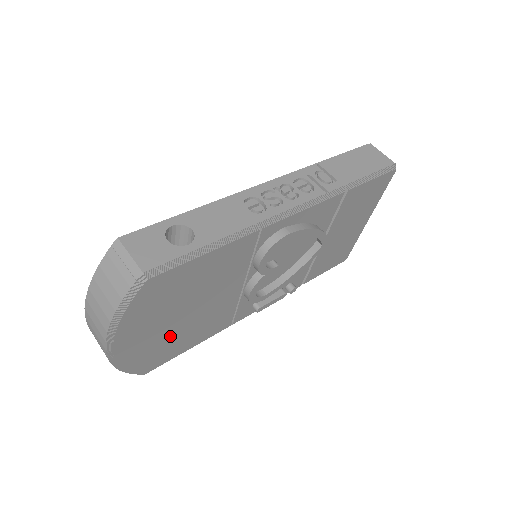
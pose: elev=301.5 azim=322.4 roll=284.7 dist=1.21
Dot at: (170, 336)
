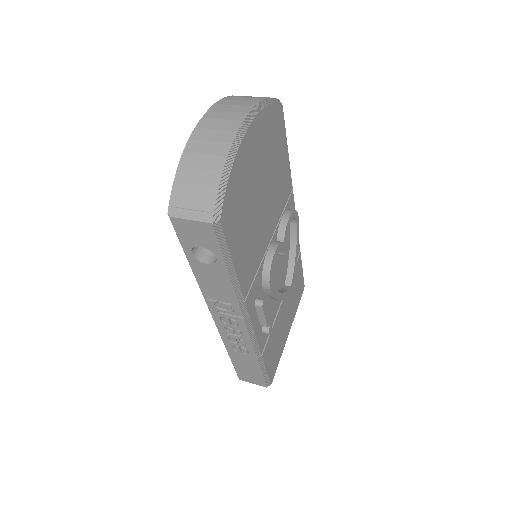
Dot at: (248, 200)
